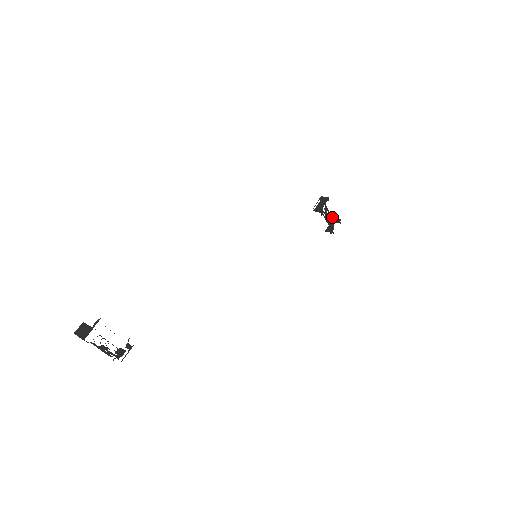
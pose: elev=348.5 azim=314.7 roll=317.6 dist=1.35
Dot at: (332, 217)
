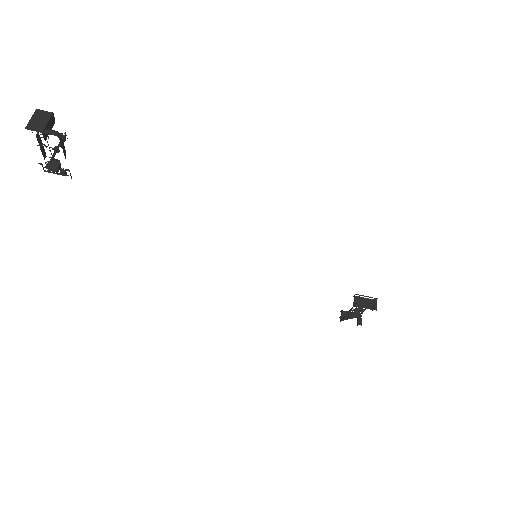
Dot at: occluded
